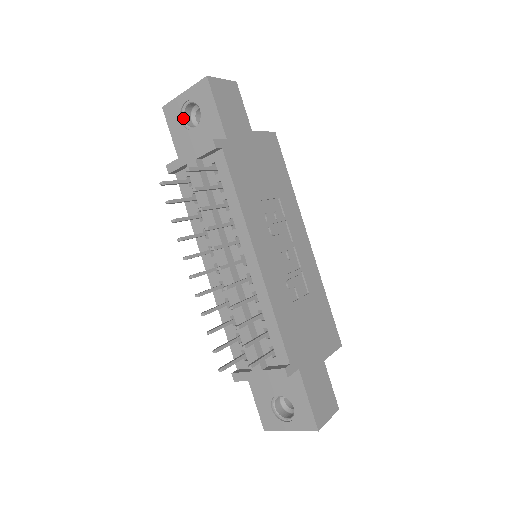
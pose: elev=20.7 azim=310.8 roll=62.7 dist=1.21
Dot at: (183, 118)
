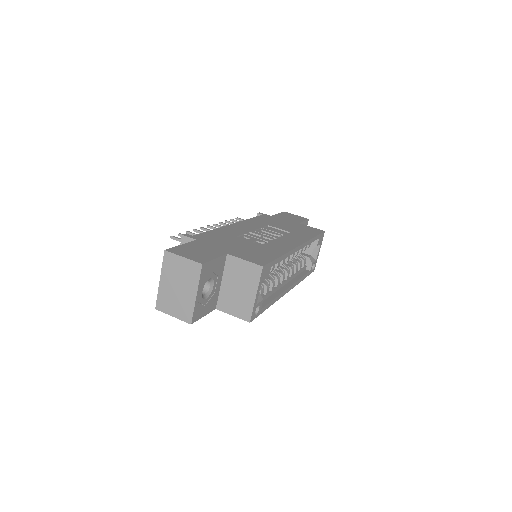
Dot at: occluded
